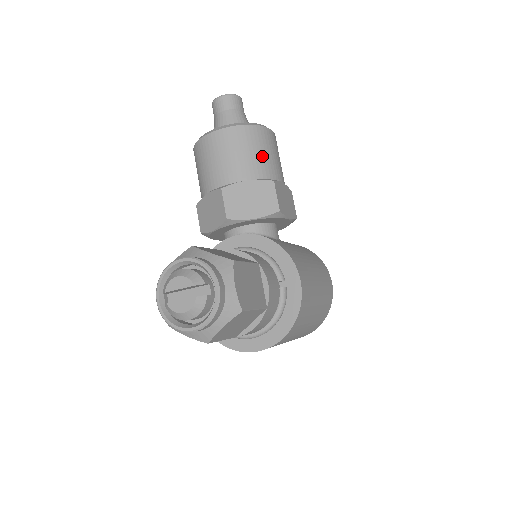
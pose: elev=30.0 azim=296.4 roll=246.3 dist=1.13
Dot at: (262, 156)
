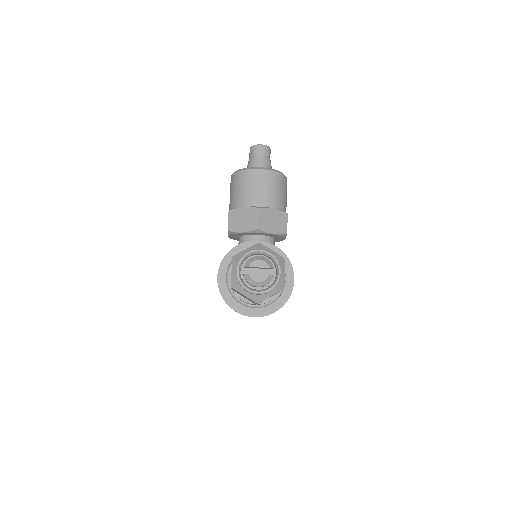
Dot at: (283, 195)
